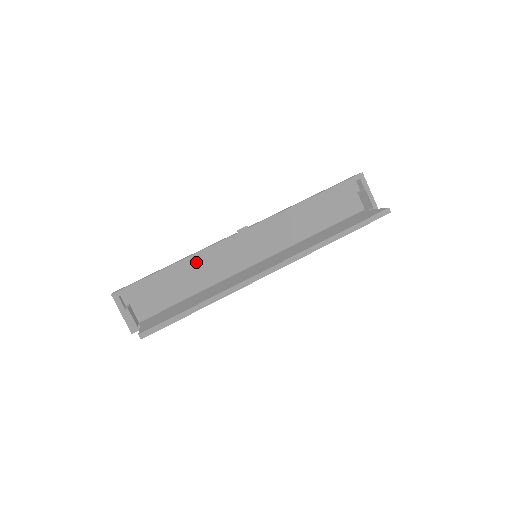
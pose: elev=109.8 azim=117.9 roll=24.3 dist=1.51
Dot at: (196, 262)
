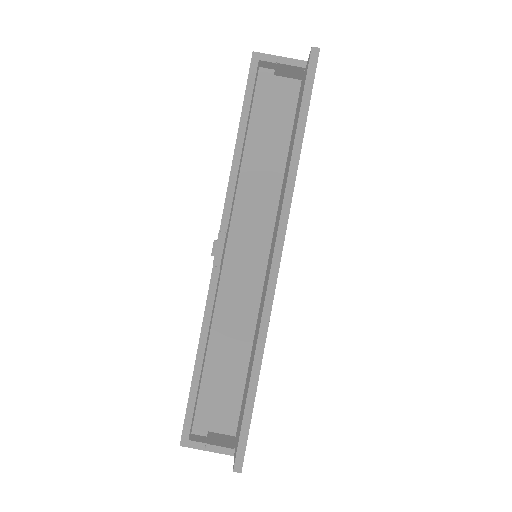
Dot at: (215, 326)
